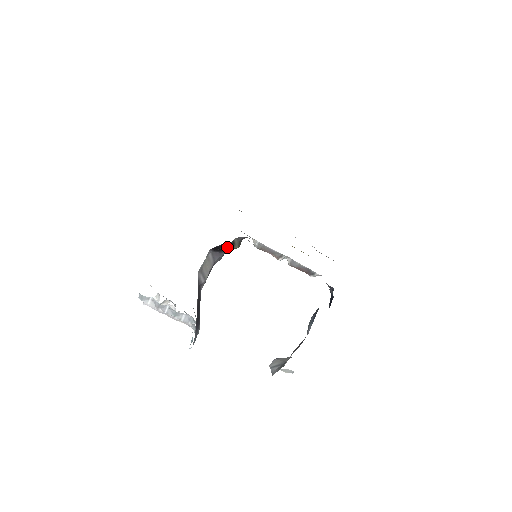
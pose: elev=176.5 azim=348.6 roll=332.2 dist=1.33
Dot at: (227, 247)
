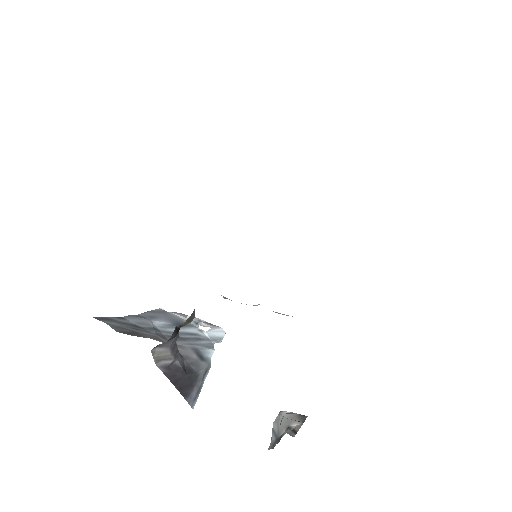
Dot at: (171, 338)
